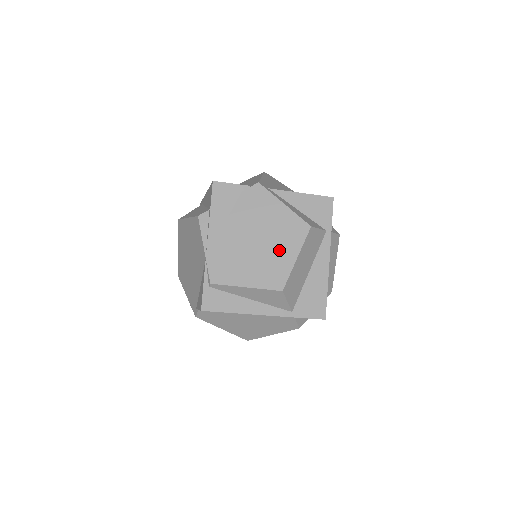
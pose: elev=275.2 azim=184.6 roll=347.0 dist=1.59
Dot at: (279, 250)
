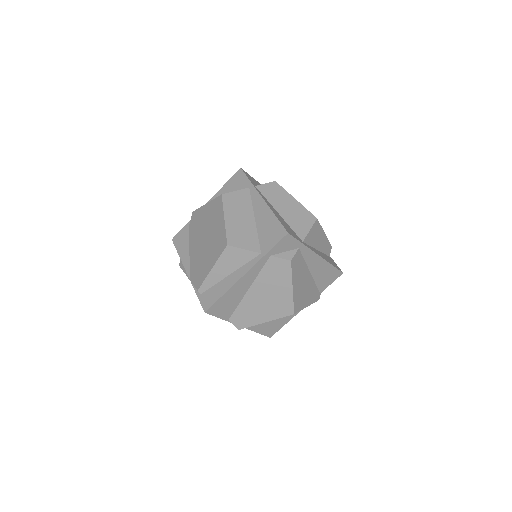
Dot at: (215, 228)
